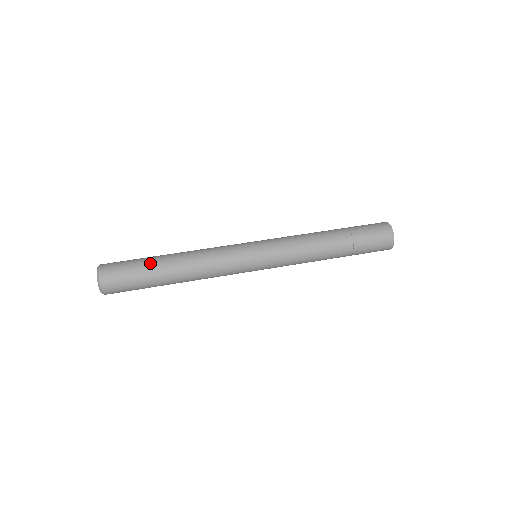
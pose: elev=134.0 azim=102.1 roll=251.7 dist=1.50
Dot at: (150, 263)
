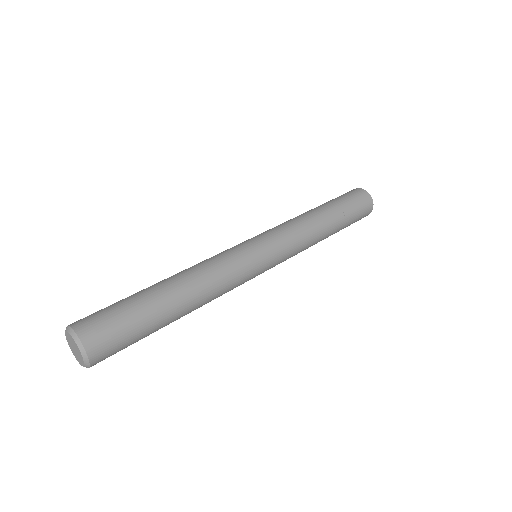
Dot at: (135, 293)
